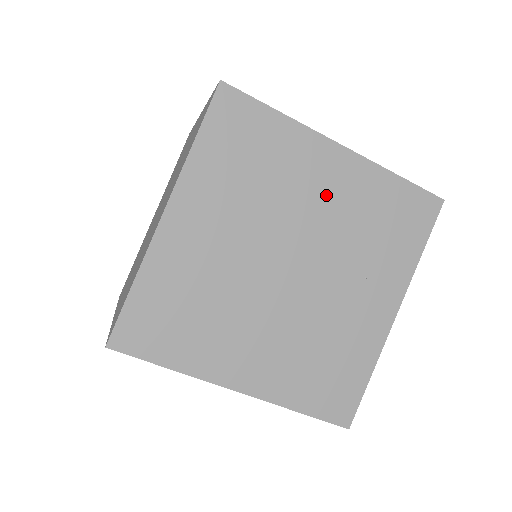
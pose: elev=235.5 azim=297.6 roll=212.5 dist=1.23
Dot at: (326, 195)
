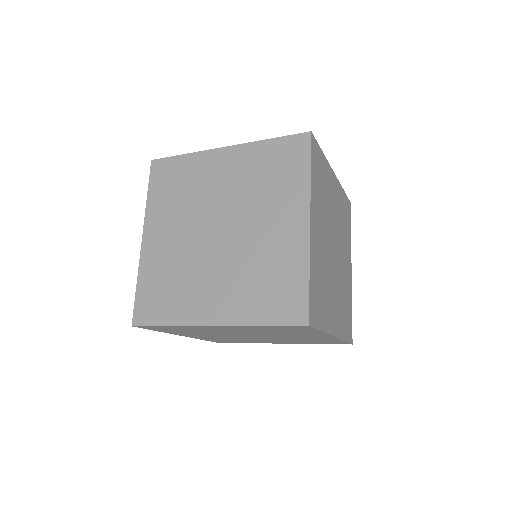
Dot at: (233, 330)
